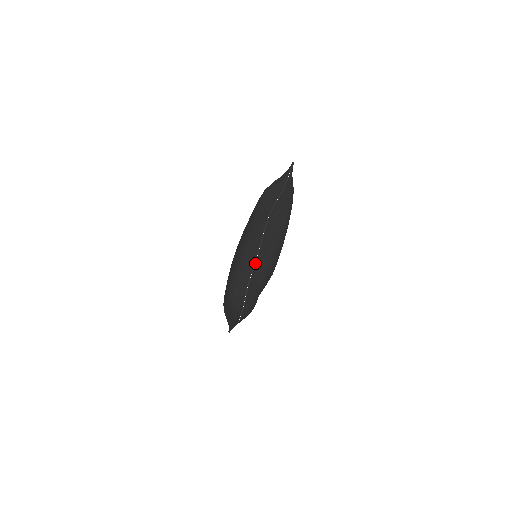
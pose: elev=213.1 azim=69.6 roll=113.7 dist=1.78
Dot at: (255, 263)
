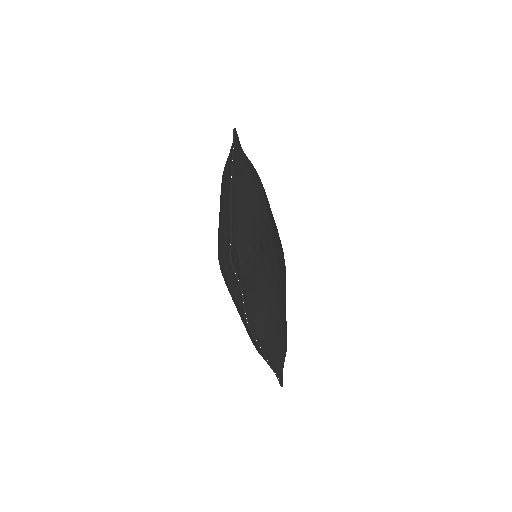
Dot at: (264, 355)
